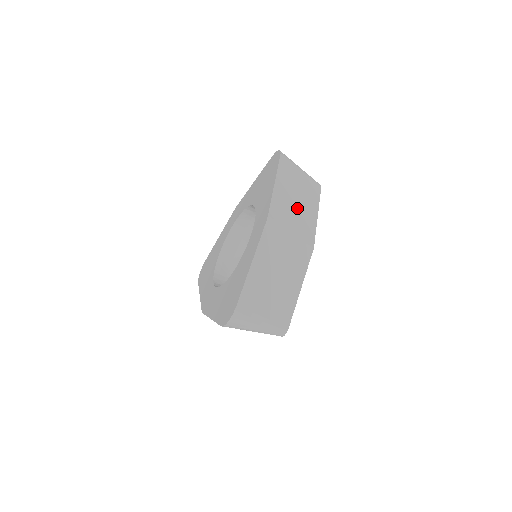
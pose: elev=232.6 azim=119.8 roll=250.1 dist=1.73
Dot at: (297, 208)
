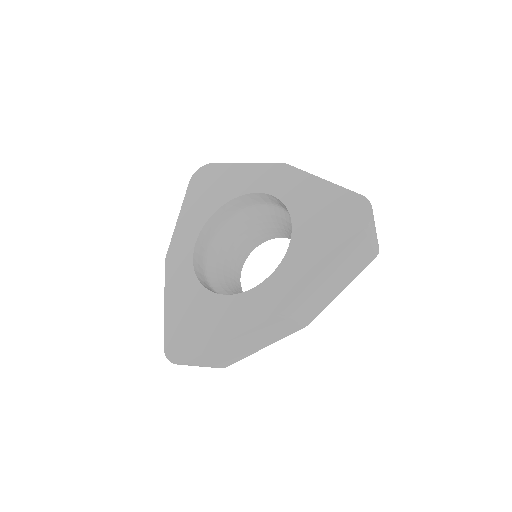
Dot at: (326, 290)
